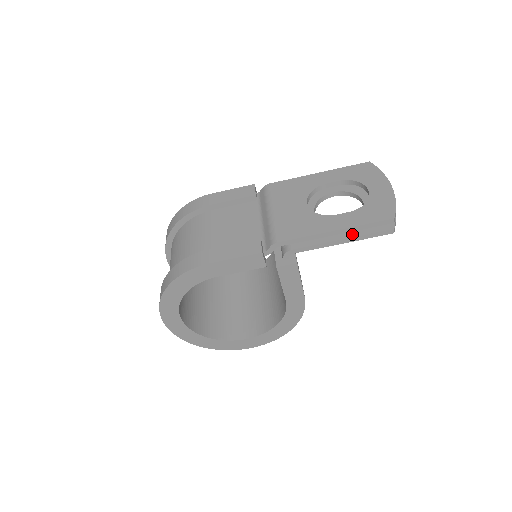
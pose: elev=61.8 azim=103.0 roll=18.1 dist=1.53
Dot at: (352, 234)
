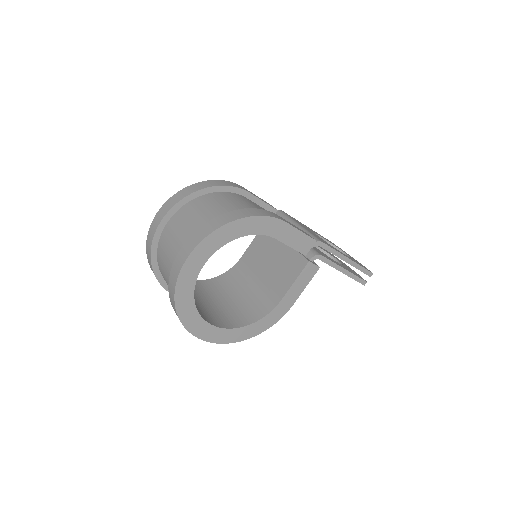
Dot at: (348, 270)
